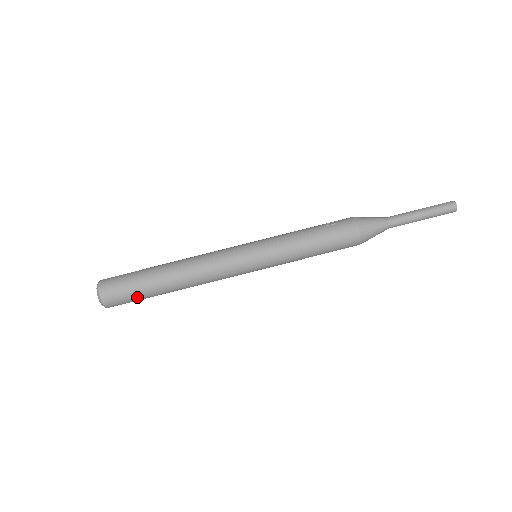
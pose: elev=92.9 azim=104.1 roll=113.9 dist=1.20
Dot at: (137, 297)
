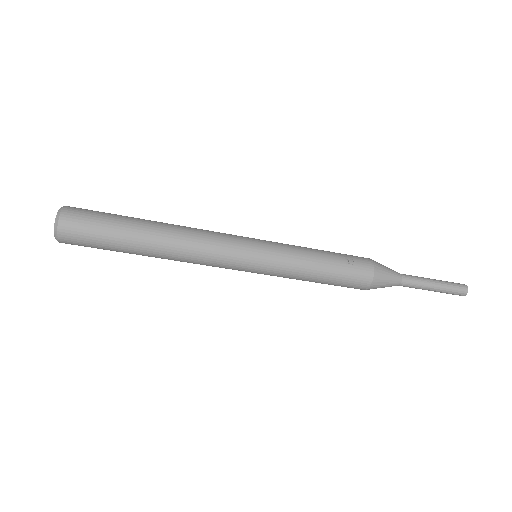
Dot at: (103, 249)
